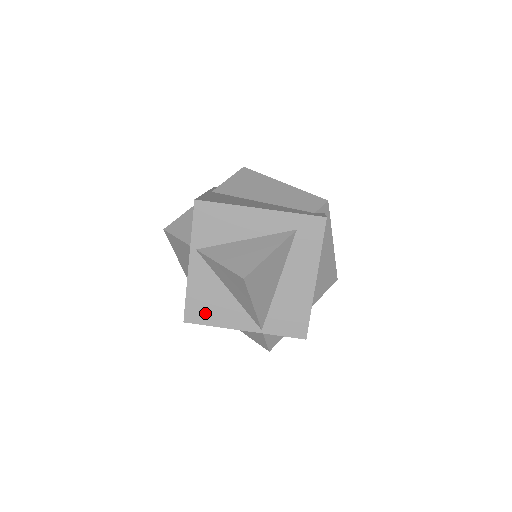
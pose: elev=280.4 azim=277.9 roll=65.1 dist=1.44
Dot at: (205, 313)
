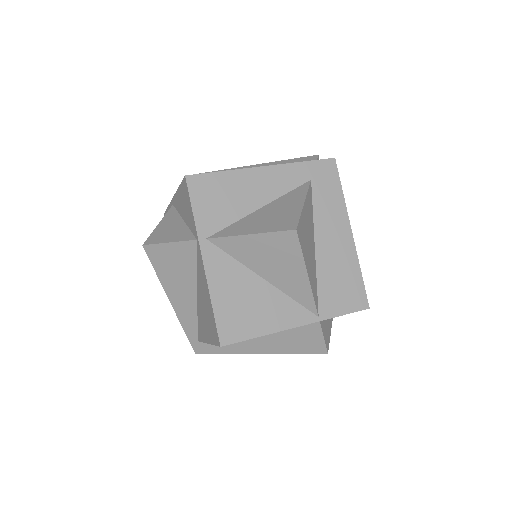
Dot at: (244, 322)
